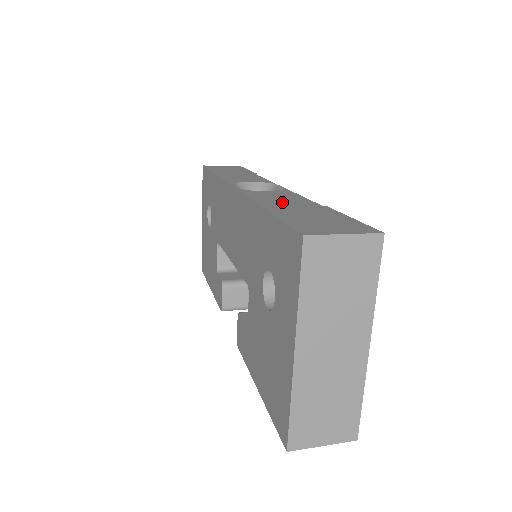
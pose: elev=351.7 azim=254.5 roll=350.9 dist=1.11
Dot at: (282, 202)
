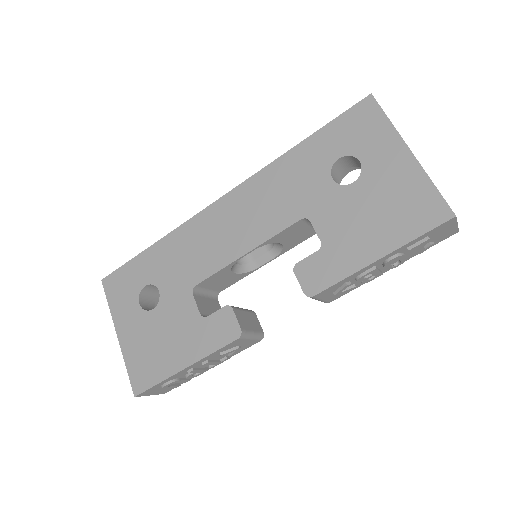
Dot at: occluded
